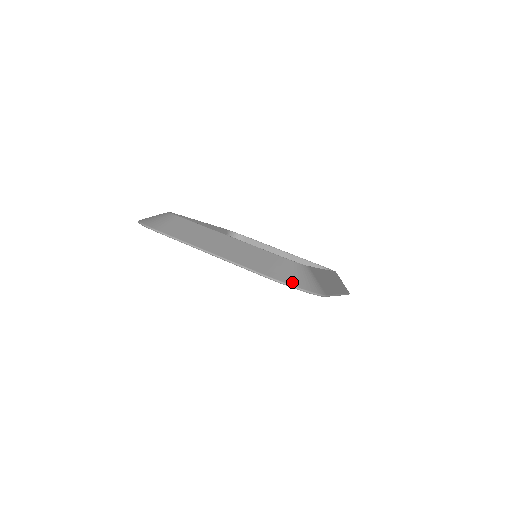
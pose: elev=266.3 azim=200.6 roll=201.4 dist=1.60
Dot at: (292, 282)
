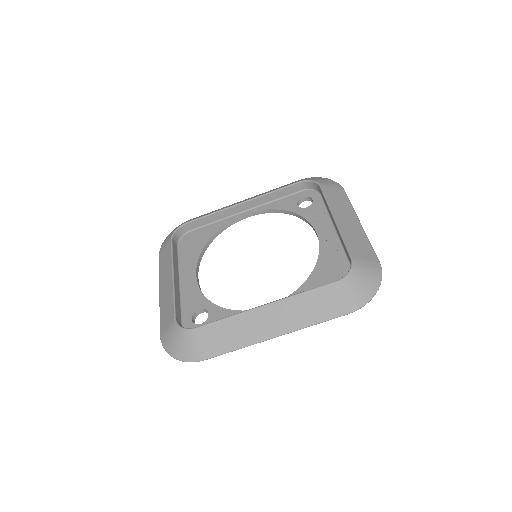
Dot at: (167, 348)
